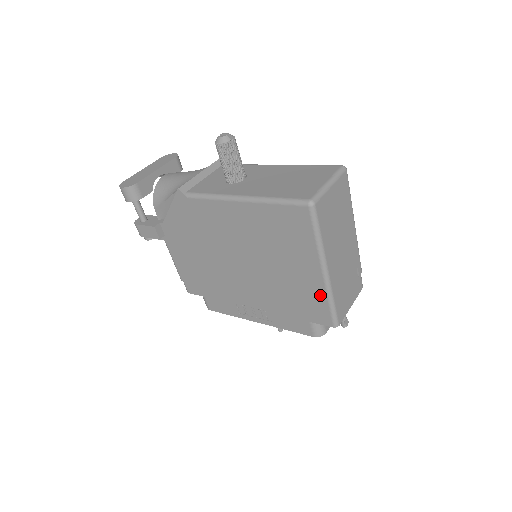
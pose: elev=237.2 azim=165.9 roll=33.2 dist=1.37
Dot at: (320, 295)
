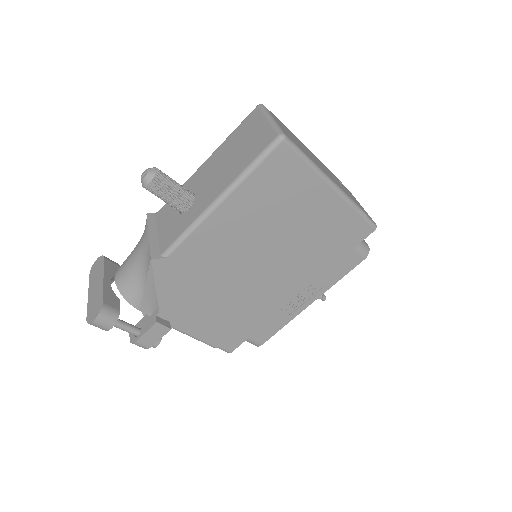
Dot at: (346, 213)
